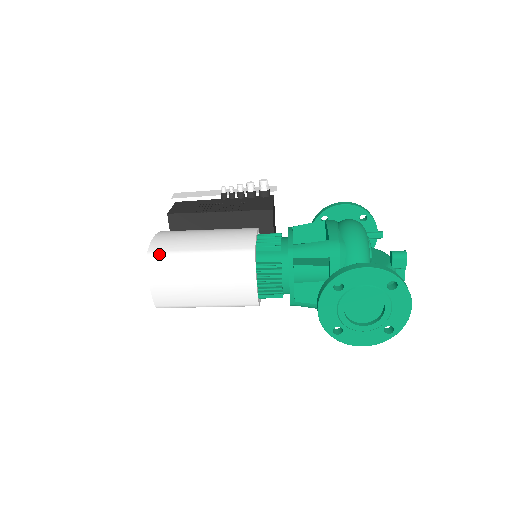
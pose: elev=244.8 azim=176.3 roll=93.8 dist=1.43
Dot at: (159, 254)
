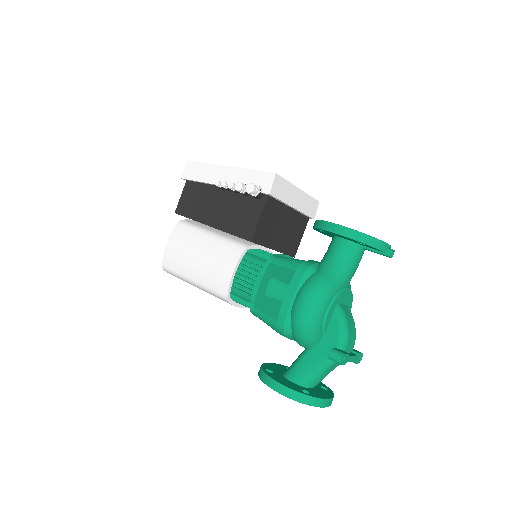
Dot at: (169, 270)
